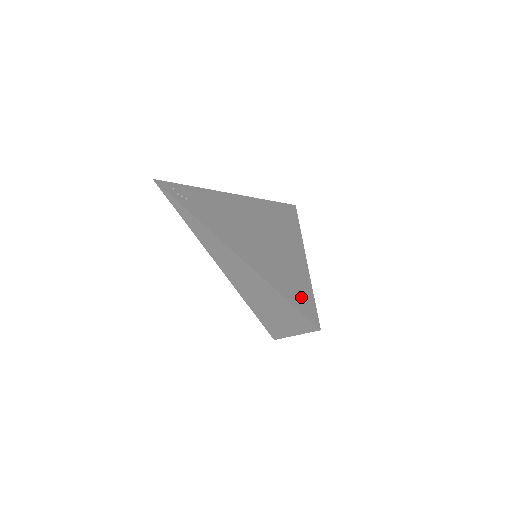
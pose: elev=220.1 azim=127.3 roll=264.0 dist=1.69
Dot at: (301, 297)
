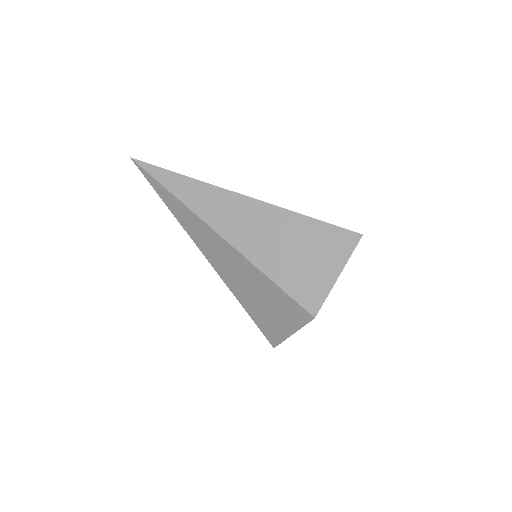
Dot at: occluded
